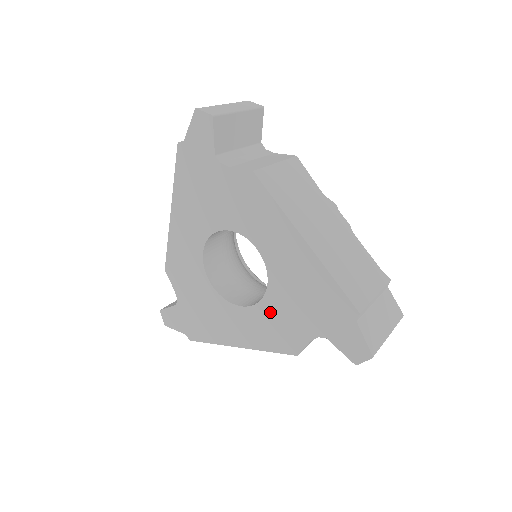
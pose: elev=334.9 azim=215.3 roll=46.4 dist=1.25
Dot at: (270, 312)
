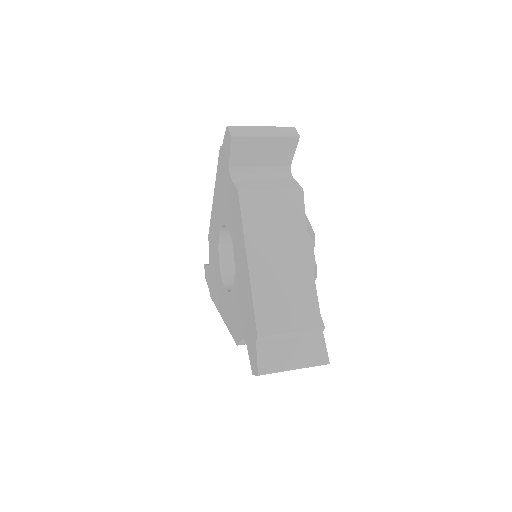
Dot at: (233, 303)
